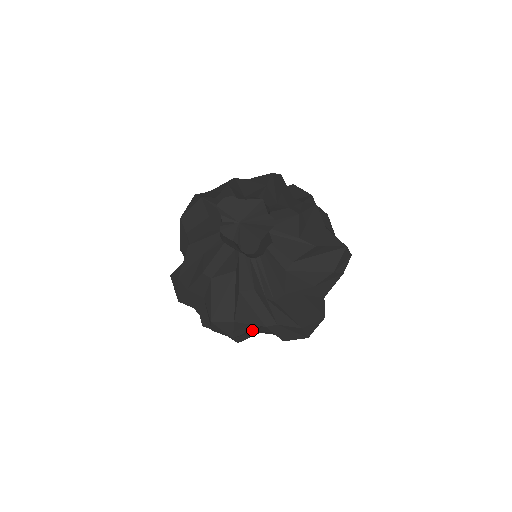
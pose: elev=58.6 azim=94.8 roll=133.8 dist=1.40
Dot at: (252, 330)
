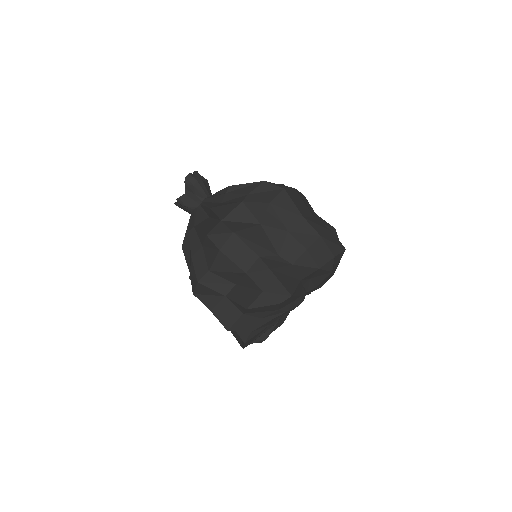
Dot at: (255, 235)
